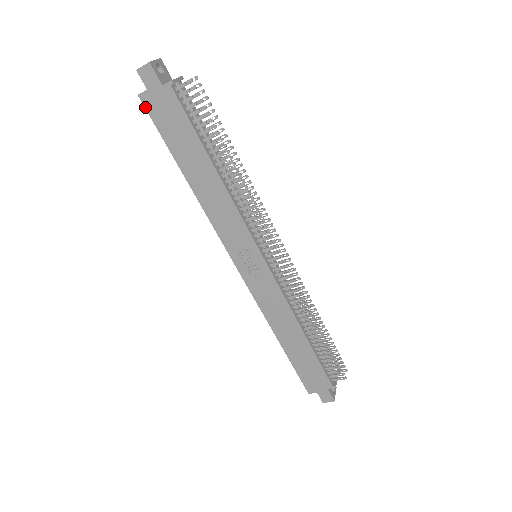
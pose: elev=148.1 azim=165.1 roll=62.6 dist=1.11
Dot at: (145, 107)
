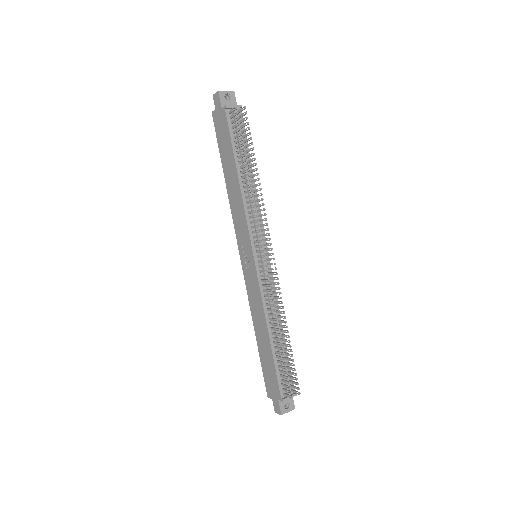
Dot at: (214, 121)
